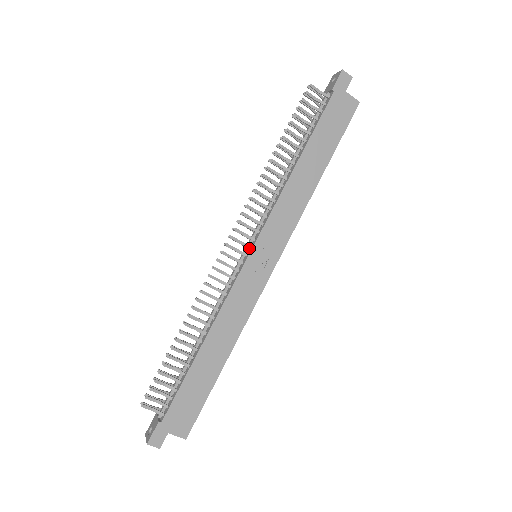
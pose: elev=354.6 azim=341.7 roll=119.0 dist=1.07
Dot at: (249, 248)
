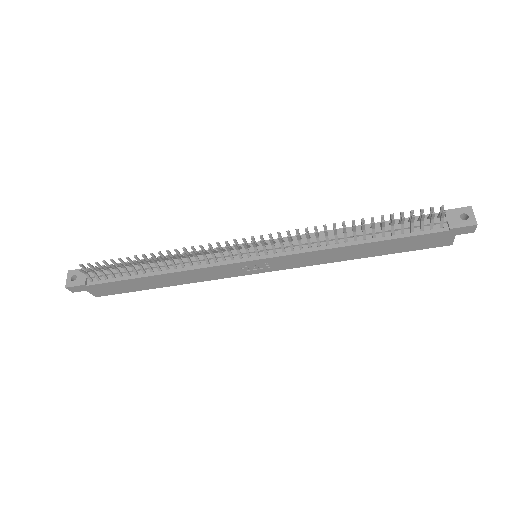
Dot at: (257, 255)
